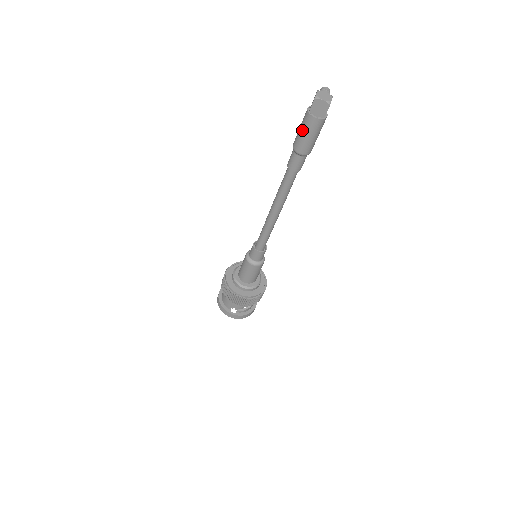
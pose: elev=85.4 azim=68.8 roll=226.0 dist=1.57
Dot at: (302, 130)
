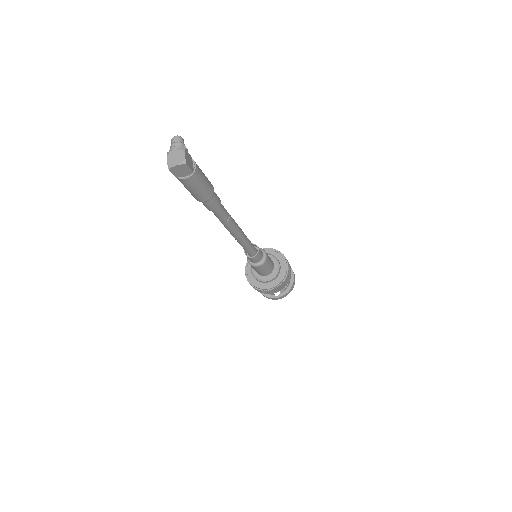
Dot at: (187, 189)
